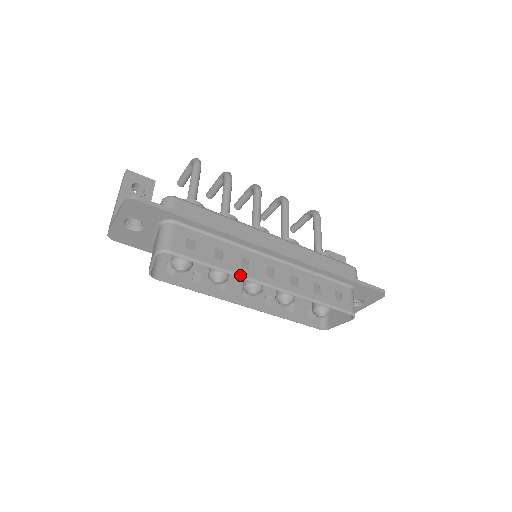
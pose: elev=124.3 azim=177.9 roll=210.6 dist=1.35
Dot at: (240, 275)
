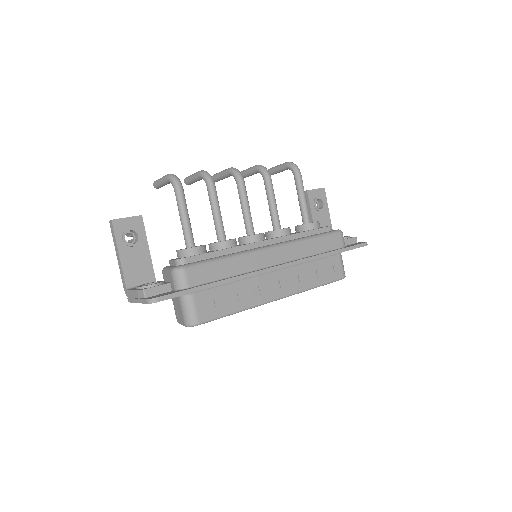
Dot at: (256, 306)
